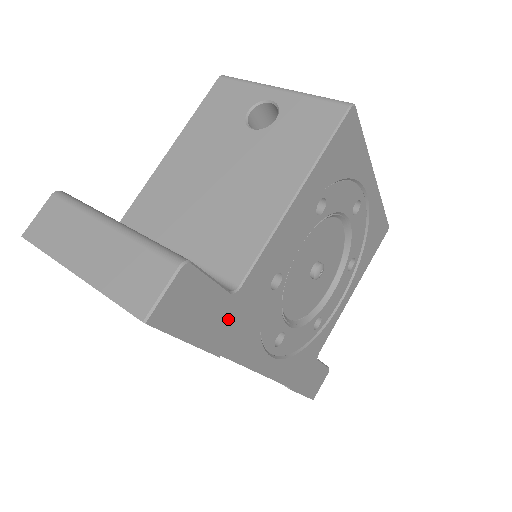
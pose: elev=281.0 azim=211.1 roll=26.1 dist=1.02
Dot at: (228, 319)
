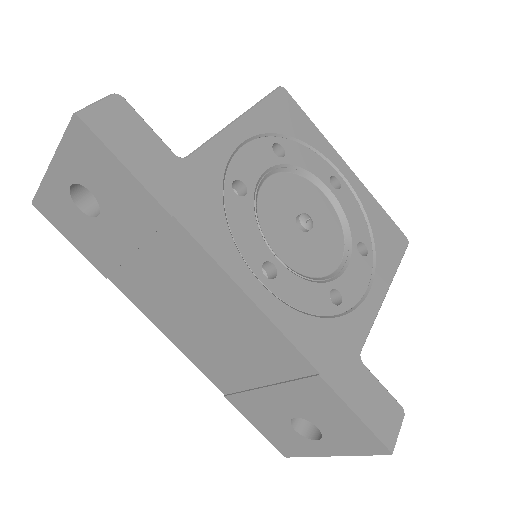
Dot at: (177, 180)
